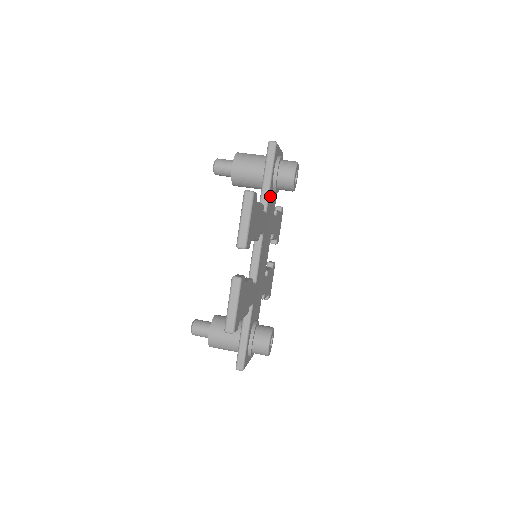
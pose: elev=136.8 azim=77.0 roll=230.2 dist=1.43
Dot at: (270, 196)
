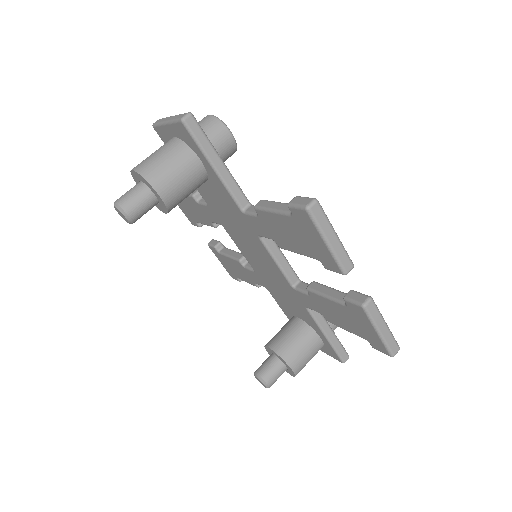
Dot at: occluded
